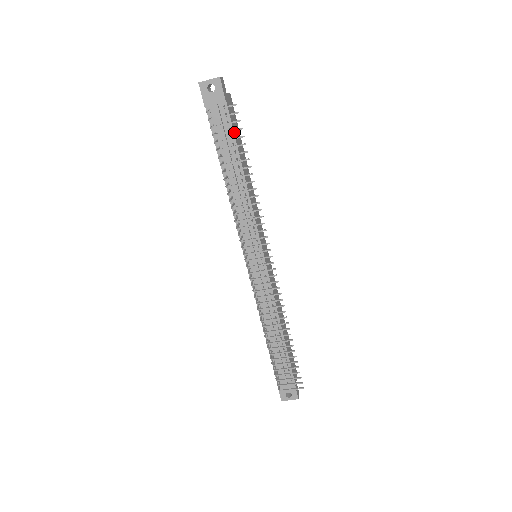
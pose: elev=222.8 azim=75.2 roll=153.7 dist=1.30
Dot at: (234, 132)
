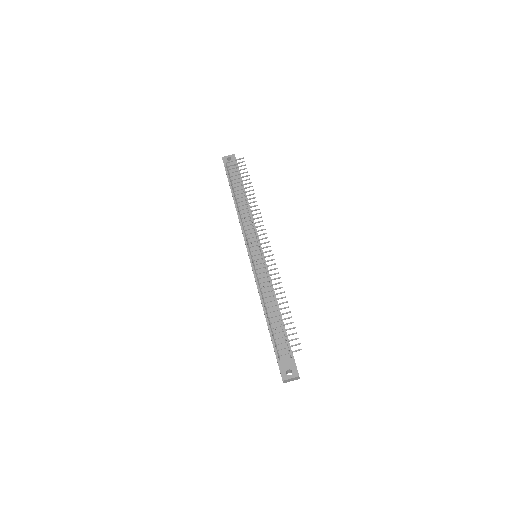
Dot at: occluded
